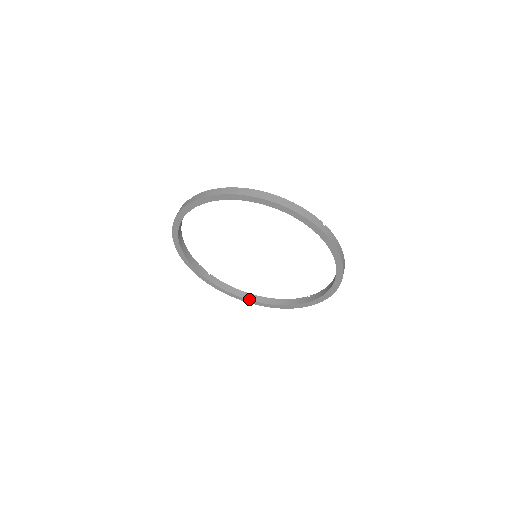
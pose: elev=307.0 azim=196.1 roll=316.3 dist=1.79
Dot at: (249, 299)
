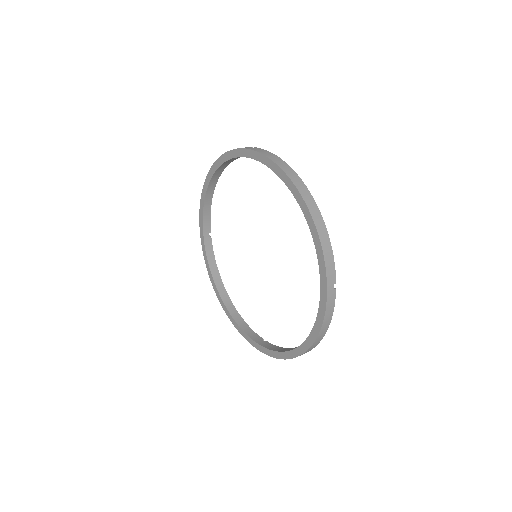
Dot at: (218, 289)
